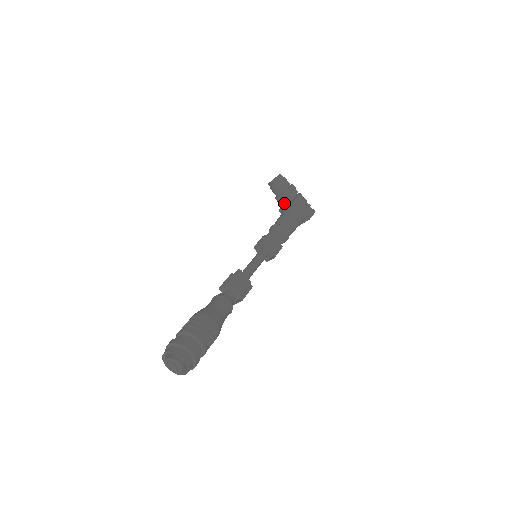
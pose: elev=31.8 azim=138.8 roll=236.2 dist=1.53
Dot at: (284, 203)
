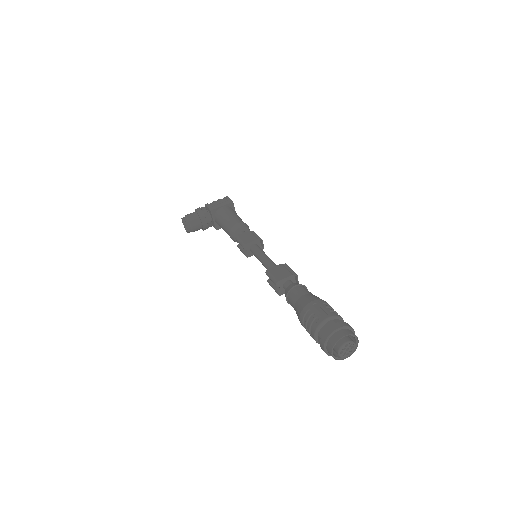
Dot at: (211, 222)
